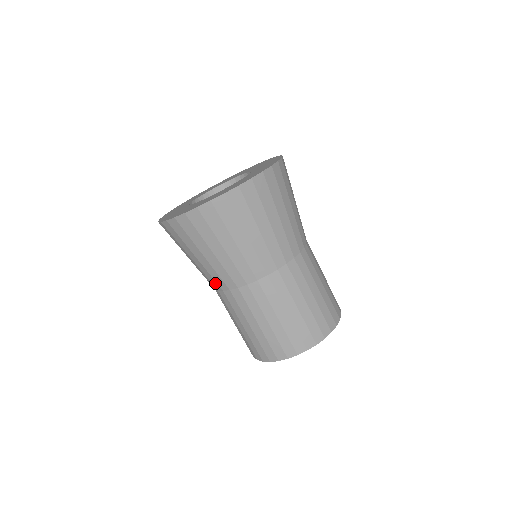
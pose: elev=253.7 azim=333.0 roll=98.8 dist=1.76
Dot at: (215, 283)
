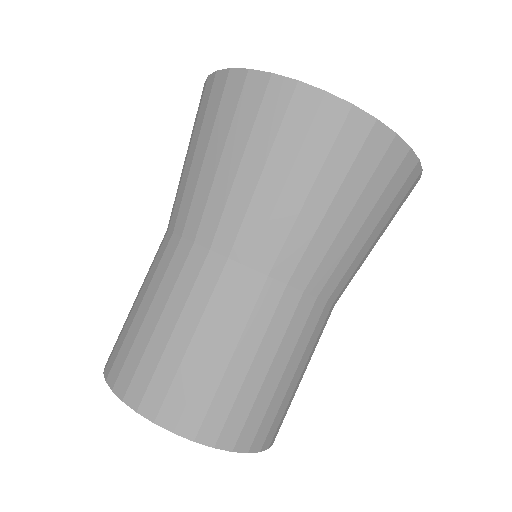
Dot at: (176, 213)
